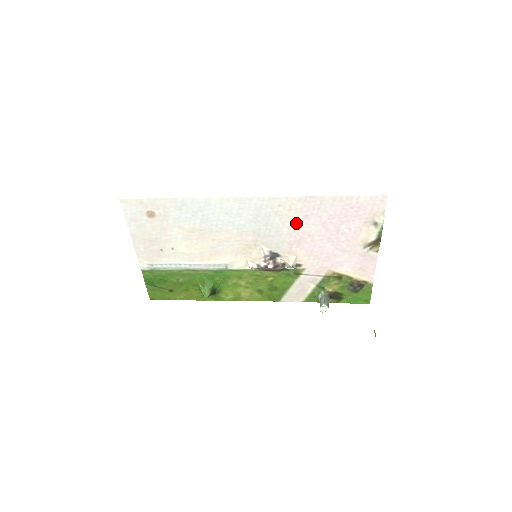
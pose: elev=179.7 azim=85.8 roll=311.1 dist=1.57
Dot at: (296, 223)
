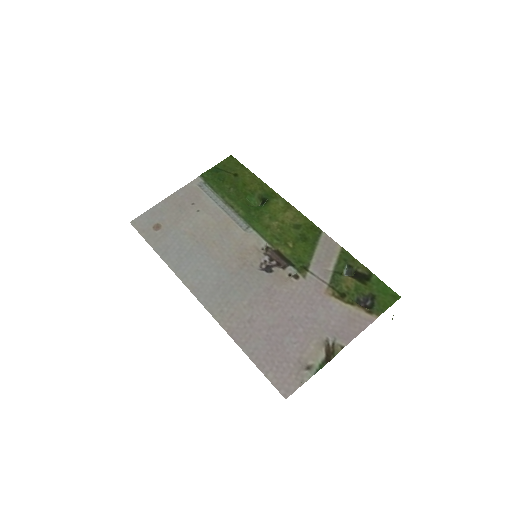
Dot at: (250, 309)
